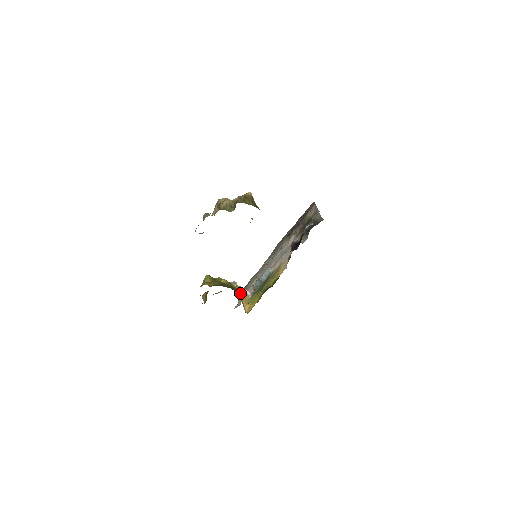
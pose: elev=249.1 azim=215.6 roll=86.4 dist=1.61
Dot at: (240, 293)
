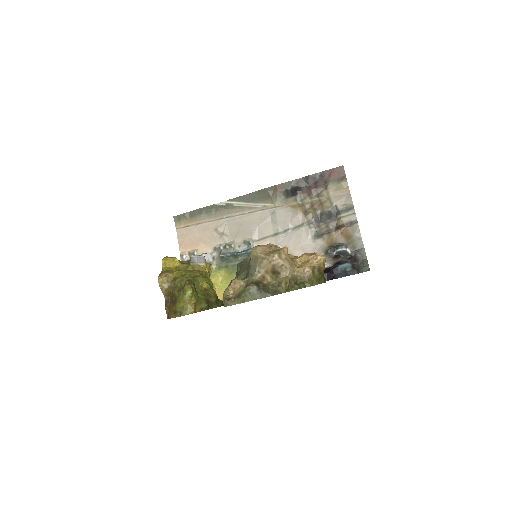
Dot at: occluded
